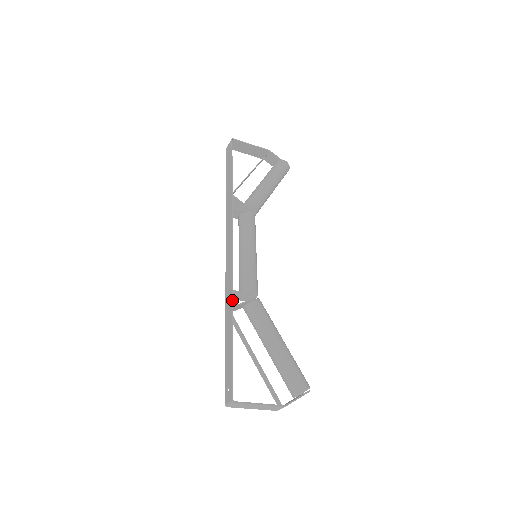
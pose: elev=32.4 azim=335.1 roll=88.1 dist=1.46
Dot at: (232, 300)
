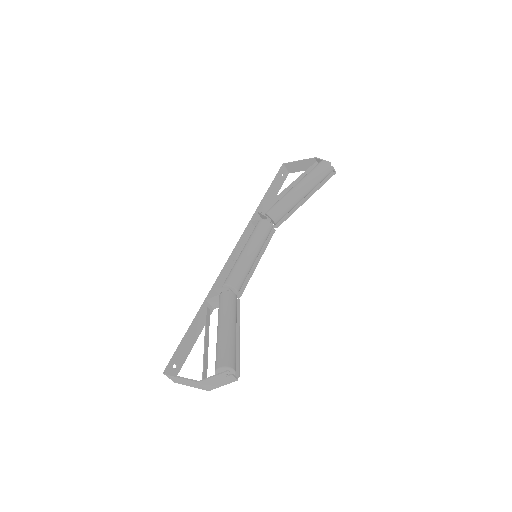
Dot at: (208, 295)
